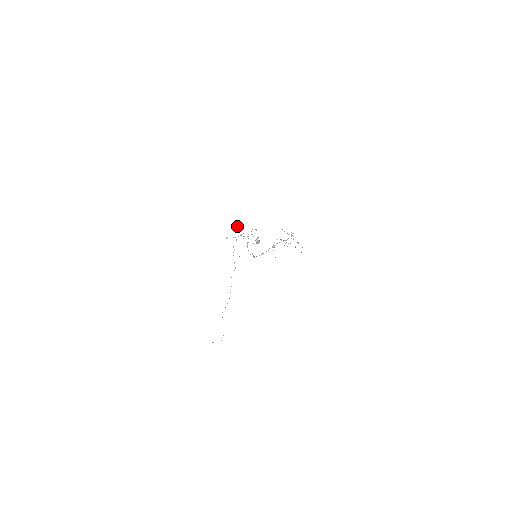
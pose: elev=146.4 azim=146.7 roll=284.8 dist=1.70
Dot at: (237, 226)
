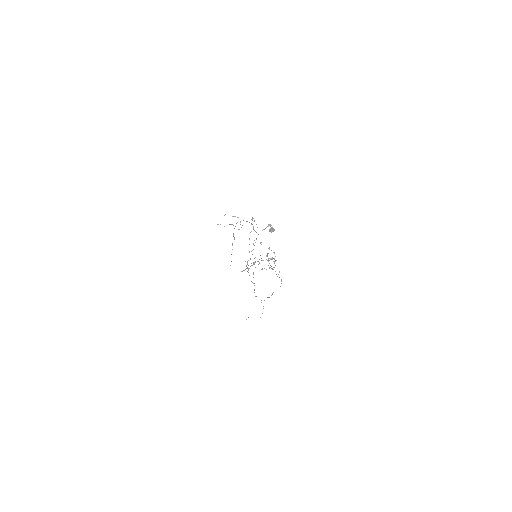
Dot at: occluded
